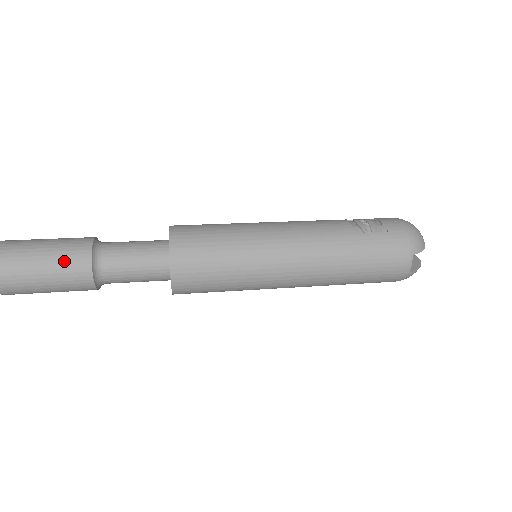
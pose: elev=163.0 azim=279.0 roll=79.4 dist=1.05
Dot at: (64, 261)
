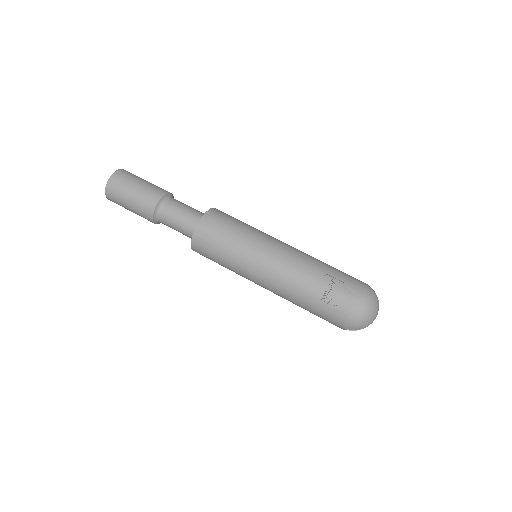
Dot at: (139, 211)
